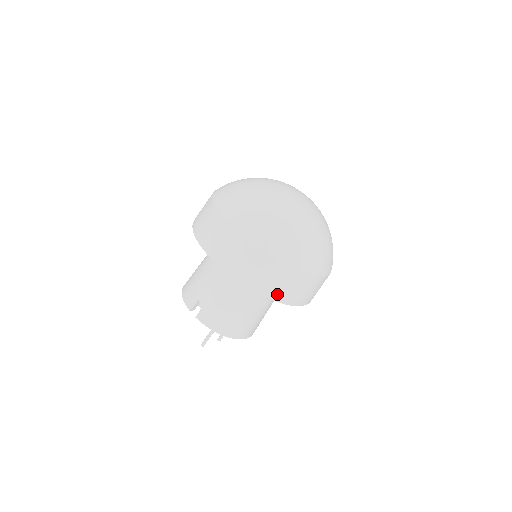
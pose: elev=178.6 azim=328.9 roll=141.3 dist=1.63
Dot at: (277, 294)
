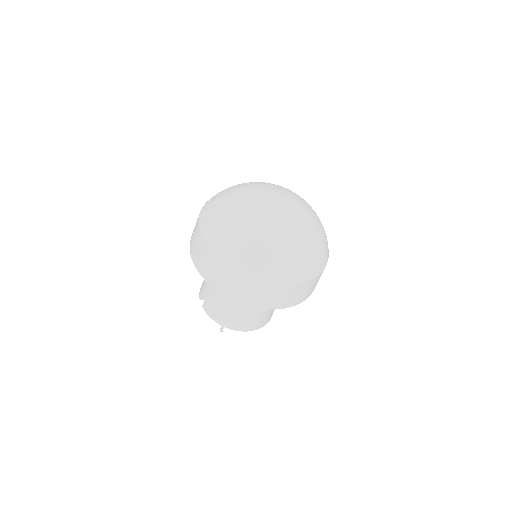
Dot at: (239, 296)
